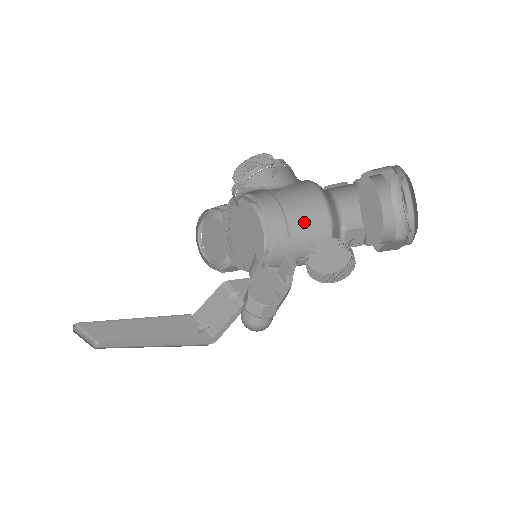
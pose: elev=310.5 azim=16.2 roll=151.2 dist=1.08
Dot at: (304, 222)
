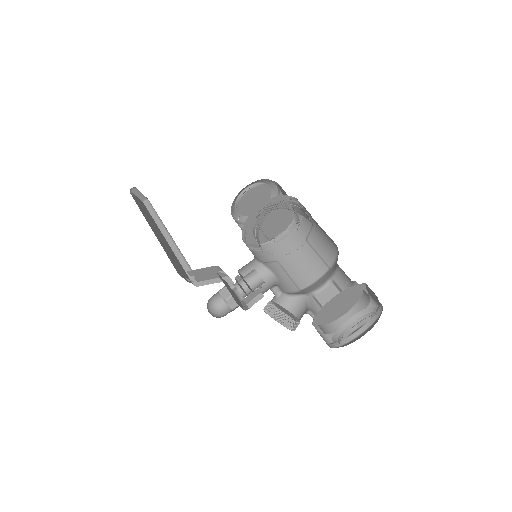
Dot at: (320, 243)
